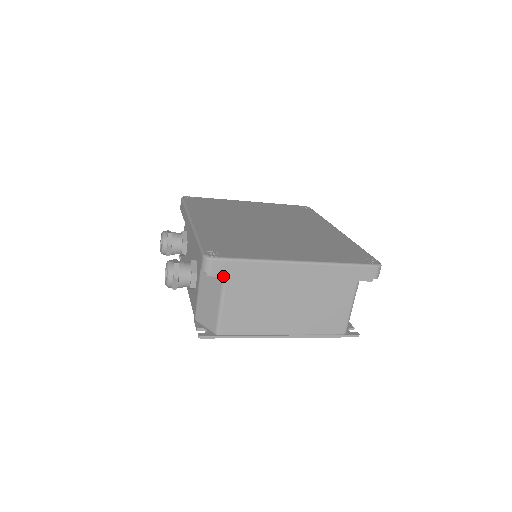
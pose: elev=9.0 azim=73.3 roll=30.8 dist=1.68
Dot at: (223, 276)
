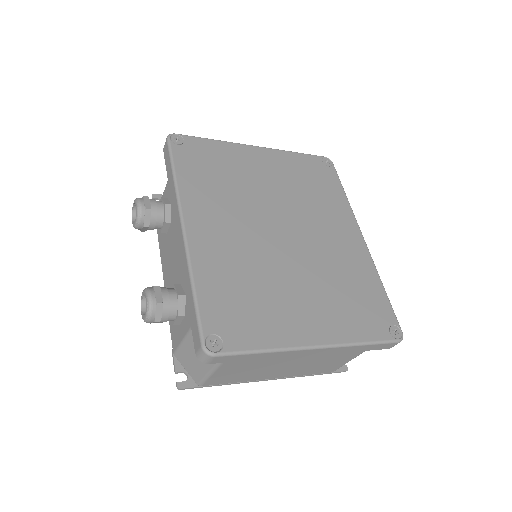
Dot at: occluded
